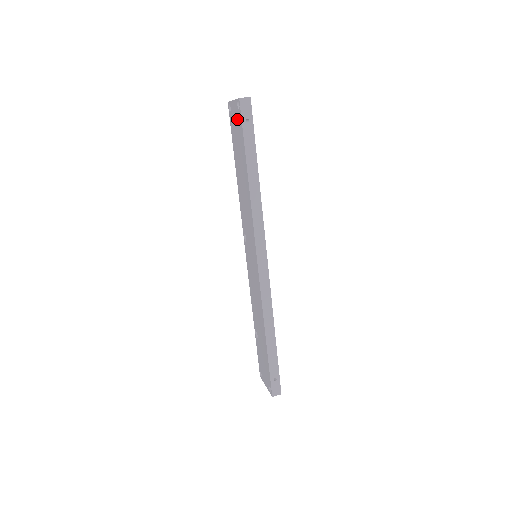
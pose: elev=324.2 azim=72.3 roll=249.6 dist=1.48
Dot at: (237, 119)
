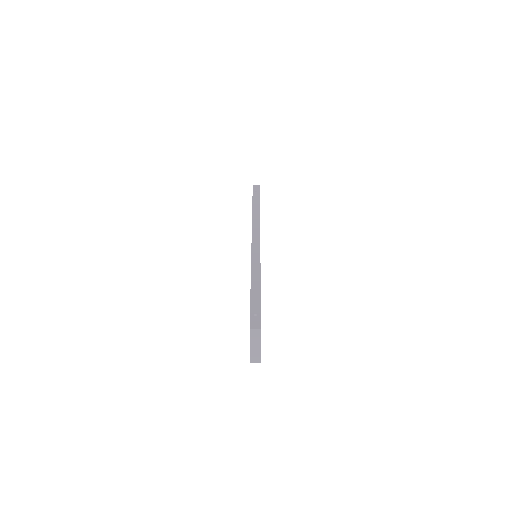
Dot at: occluded
